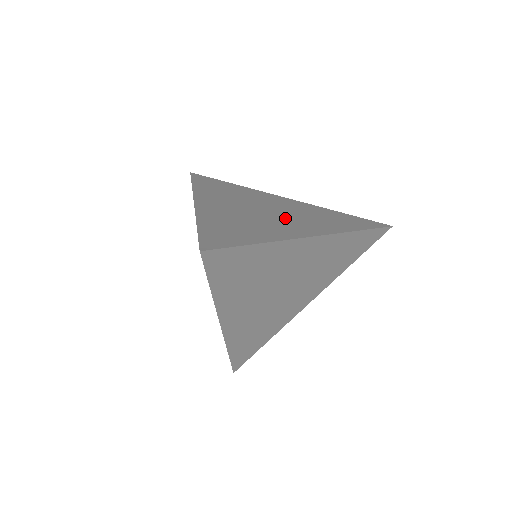
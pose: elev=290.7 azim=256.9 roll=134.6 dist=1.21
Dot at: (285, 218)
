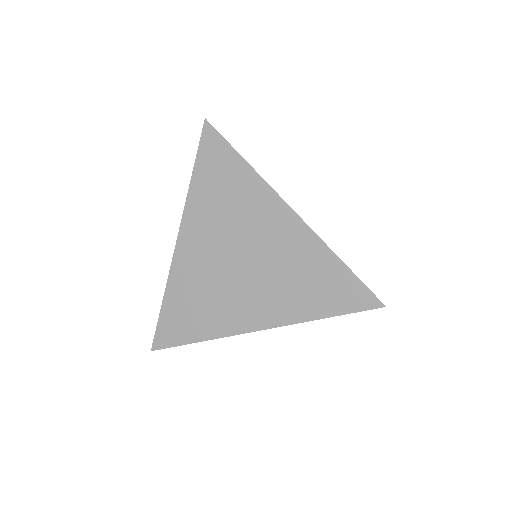
Dot at: occluded
